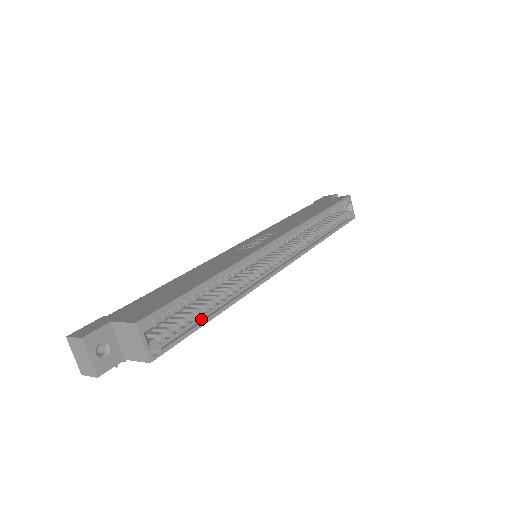
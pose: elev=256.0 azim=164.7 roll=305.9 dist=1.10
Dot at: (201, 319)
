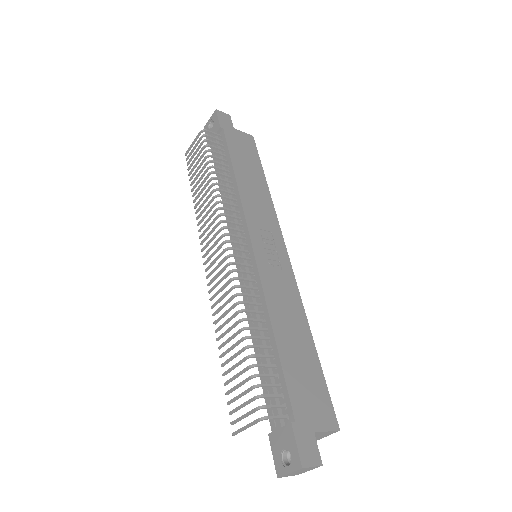
Dot at: occluded
